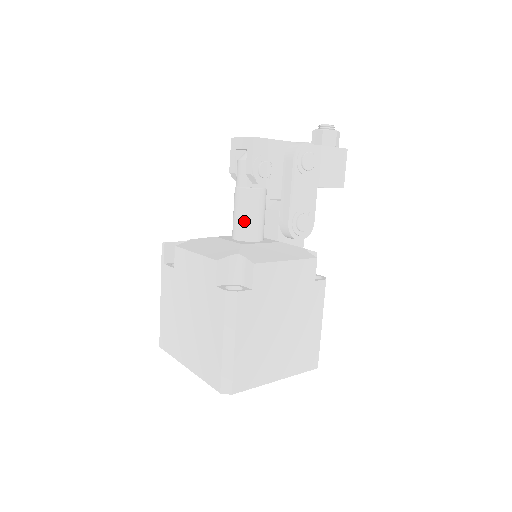
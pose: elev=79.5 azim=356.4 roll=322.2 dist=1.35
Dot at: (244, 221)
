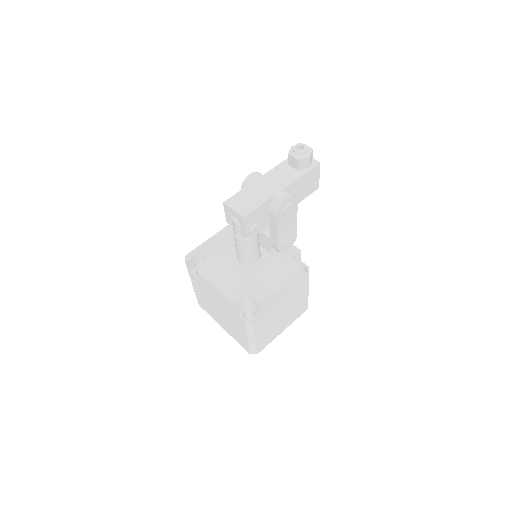
Dot at: (245, 256)
